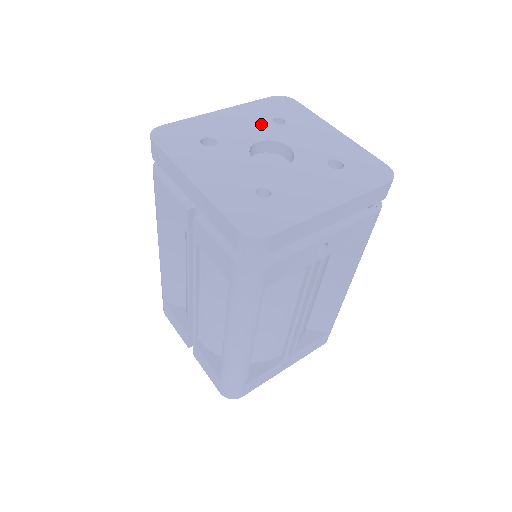
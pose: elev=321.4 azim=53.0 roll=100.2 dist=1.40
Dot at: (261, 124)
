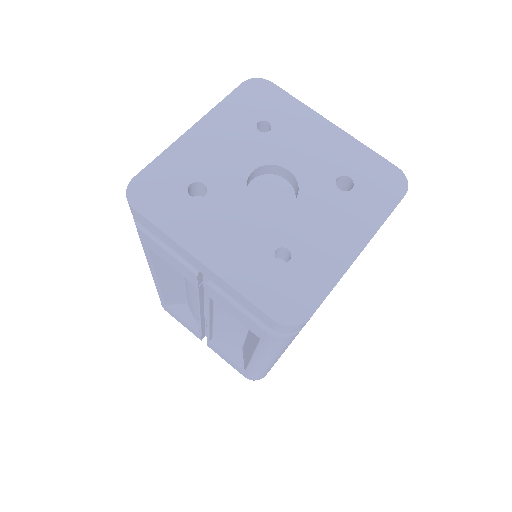
Dot at: (246, 139)
